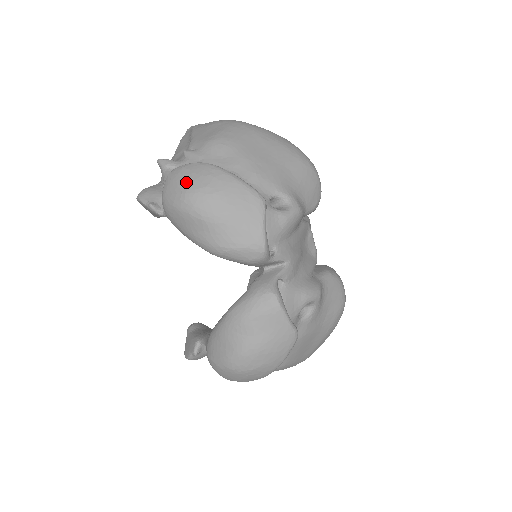
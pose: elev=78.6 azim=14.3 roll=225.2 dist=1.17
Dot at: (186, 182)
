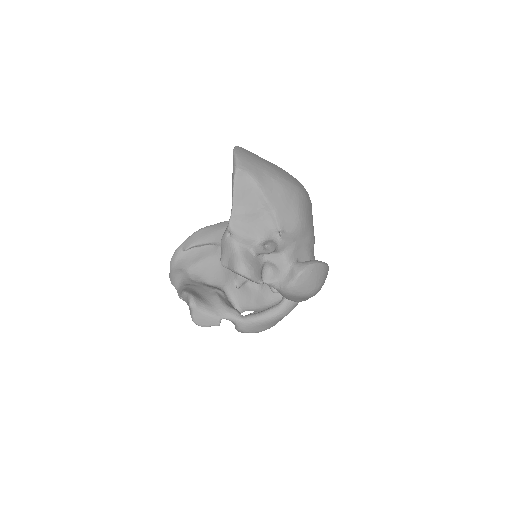
Dot at: (315, 283)
